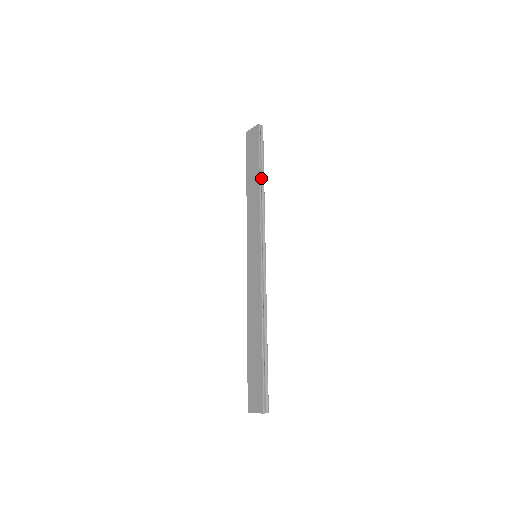
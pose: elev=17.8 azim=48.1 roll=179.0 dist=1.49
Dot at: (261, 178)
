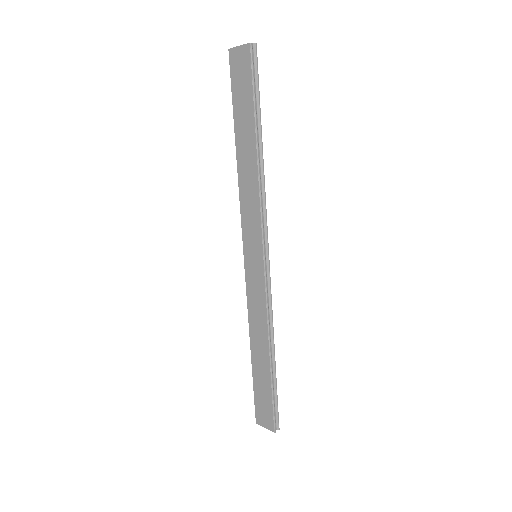
Dot at: (258, 143)
